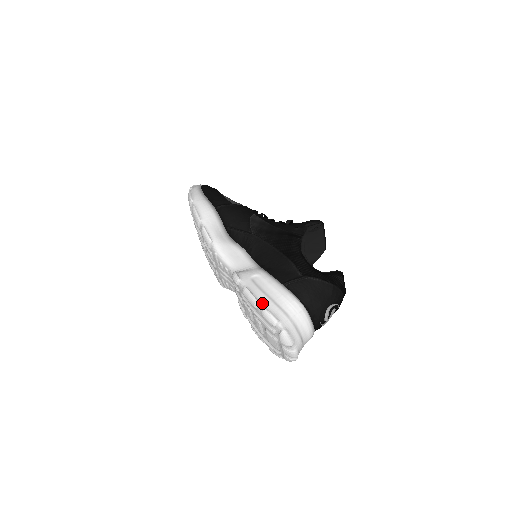
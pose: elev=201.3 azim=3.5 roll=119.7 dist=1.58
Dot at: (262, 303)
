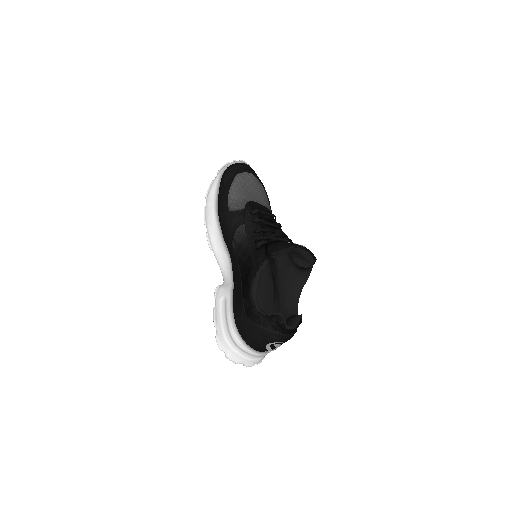
Dot at: (217, 329)
